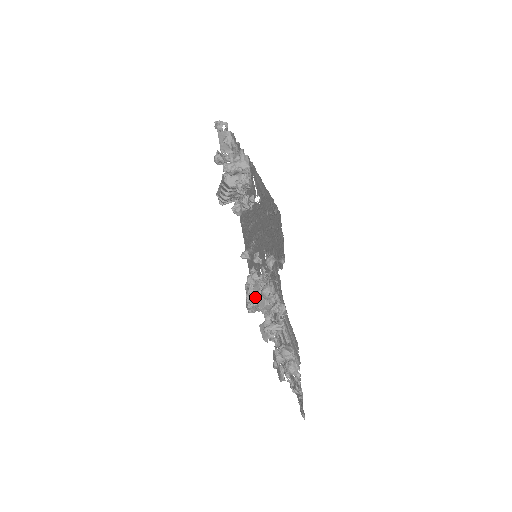
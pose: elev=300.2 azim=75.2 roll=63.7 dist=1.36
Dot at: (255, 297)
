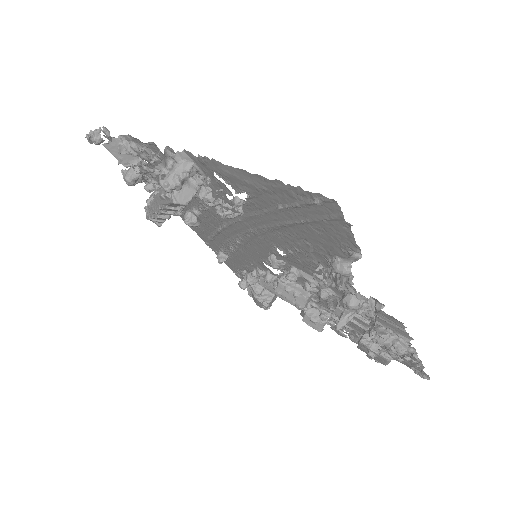
Dot at: (265, 292)
